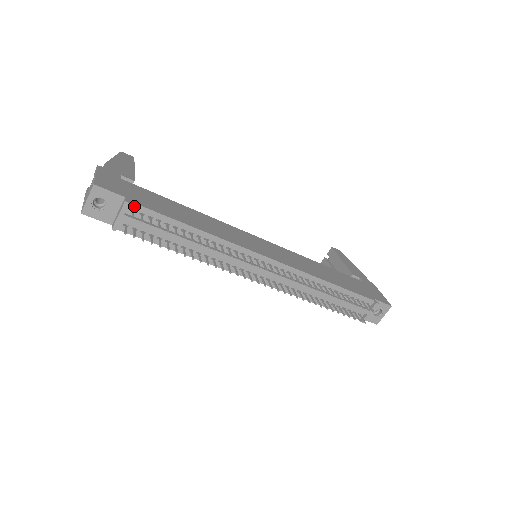
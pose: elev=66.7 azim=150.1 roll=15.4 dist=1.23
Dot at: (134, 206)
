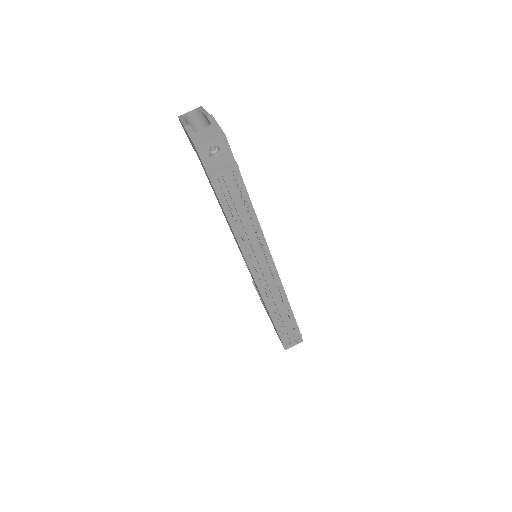
Dot at: (237, 171)
